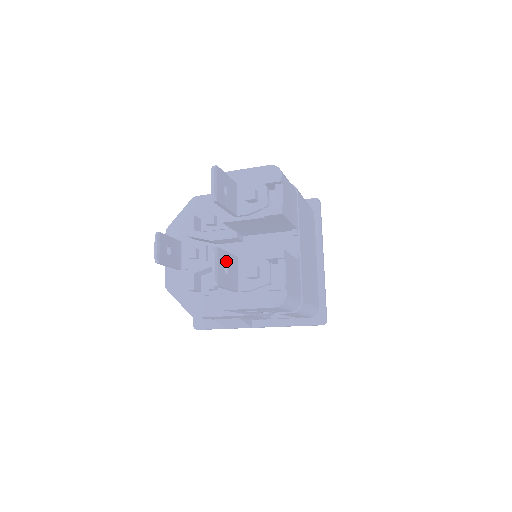
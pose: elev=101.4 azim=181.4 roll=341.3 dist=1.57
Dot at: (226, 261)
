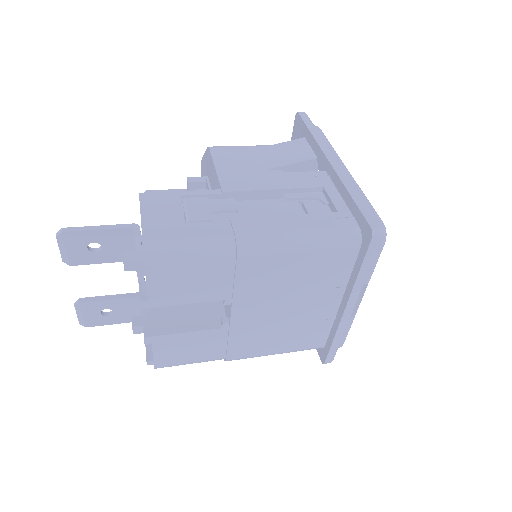
Dot at: (106, 306)
